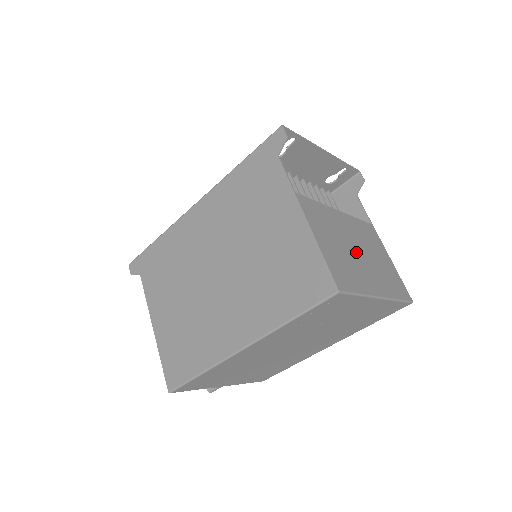
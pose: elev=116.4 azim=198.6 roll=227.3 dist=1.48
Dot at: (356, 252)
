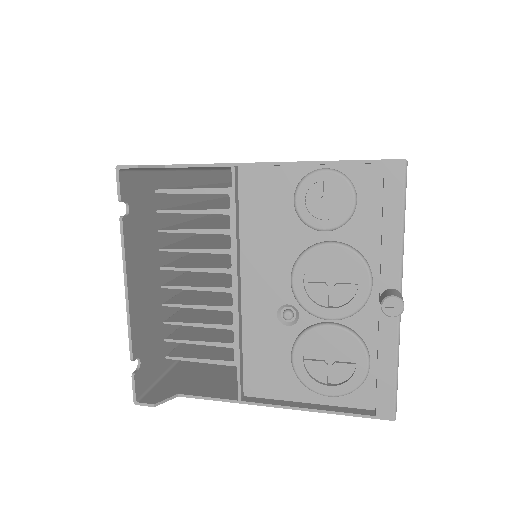
Dot at: occluded
